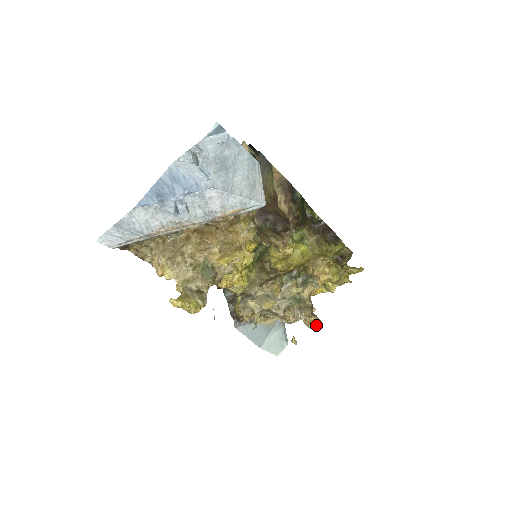
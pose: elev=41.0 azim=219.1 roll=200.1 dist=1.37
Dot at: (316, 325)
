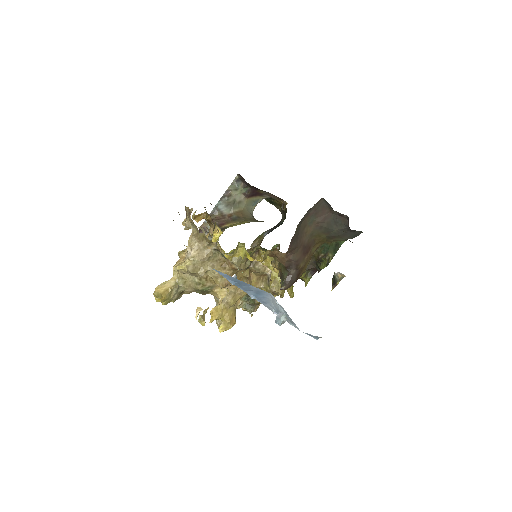
Dot at: occluded
